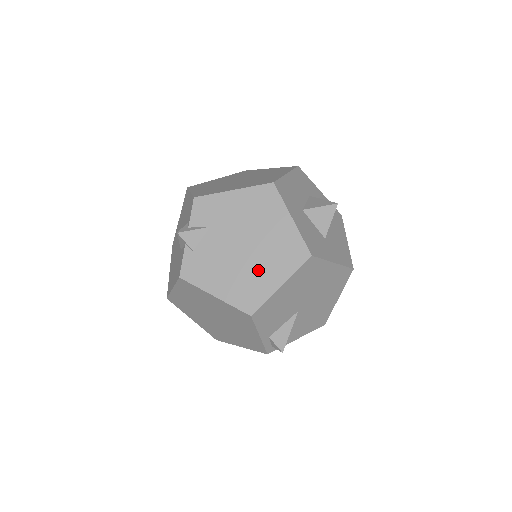
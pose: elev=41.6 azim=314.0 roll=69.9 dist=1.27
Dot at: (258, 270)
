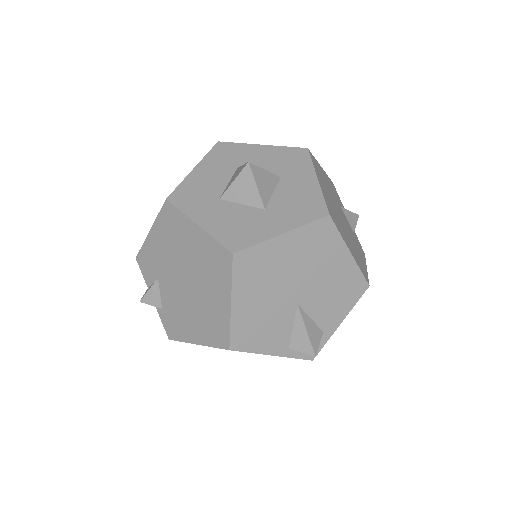
Dot at: (207, 299)
